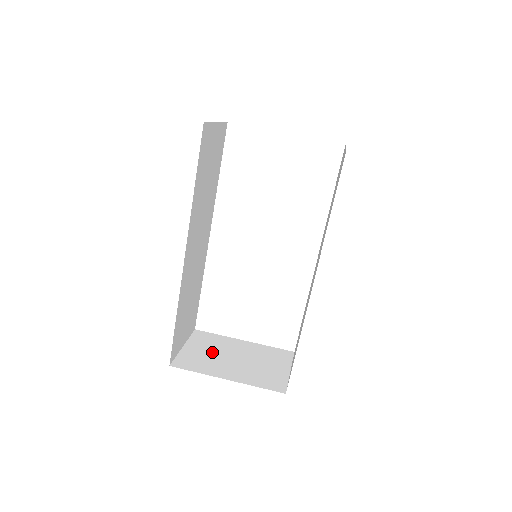
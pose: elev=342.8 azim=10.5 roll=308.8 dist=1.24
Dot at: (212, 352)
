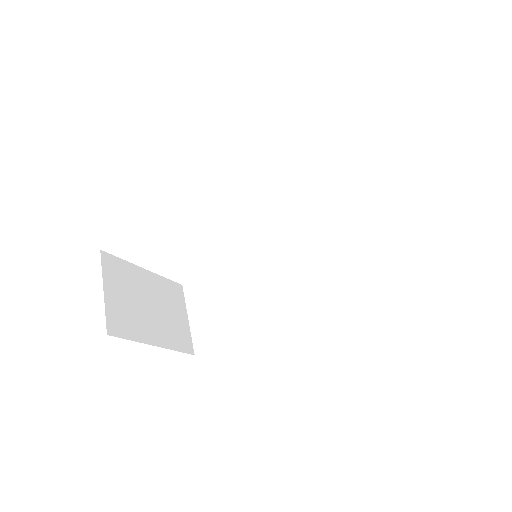
Dot at: (131, 298)
